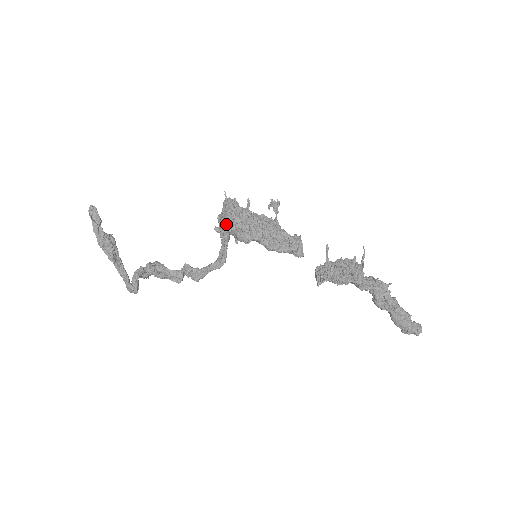
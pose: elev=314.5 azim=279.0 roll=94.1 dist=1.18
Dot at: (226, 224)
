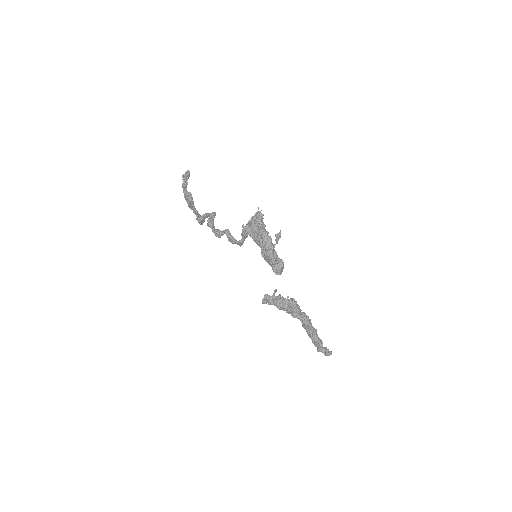
Dot at: (245, 231)
